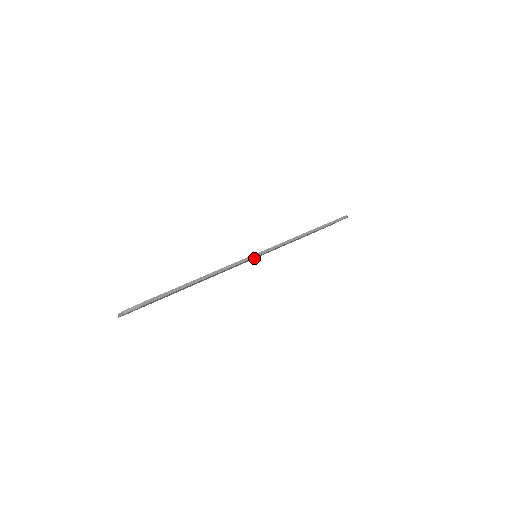
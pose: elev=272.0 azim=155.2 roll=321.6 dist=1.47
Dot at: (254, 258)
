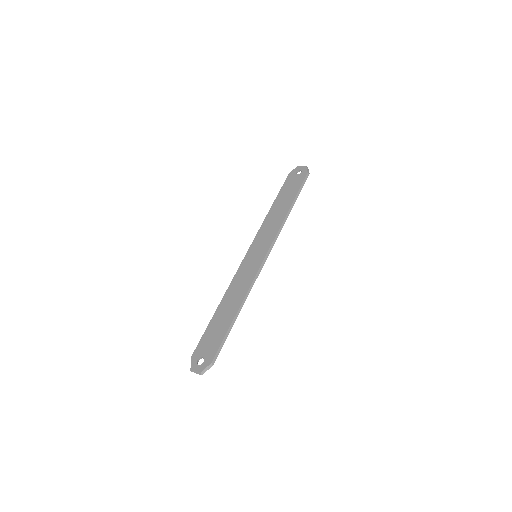
Dot at: (251, 252)
